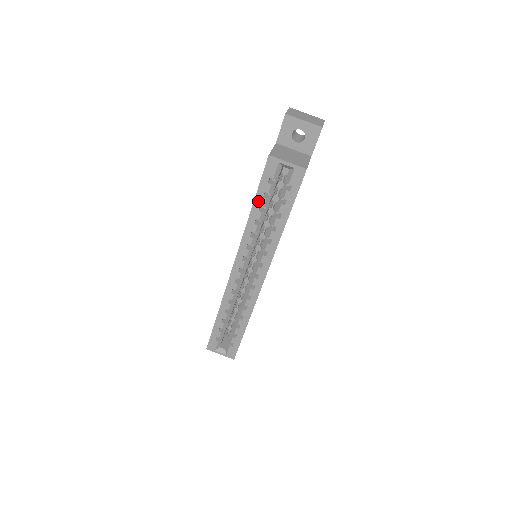
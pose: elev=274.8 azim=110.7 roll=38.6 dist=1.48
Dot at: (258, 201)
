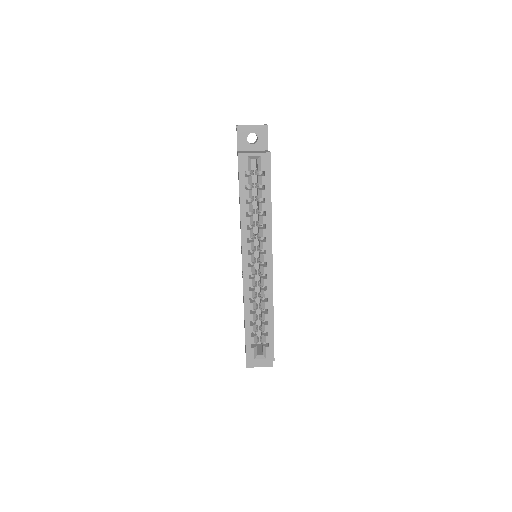
Dot at: (243, 195)
